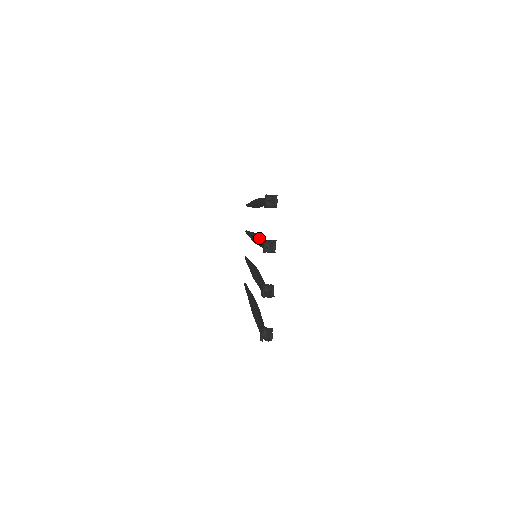
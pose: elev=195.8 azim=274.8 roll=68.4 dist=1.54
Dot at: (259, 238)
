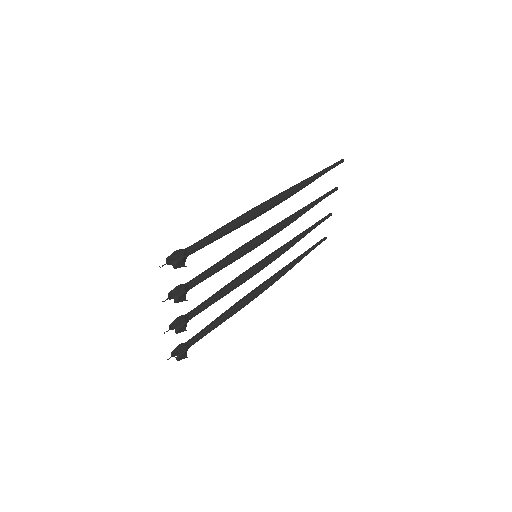
Dot at: (219, 261)
